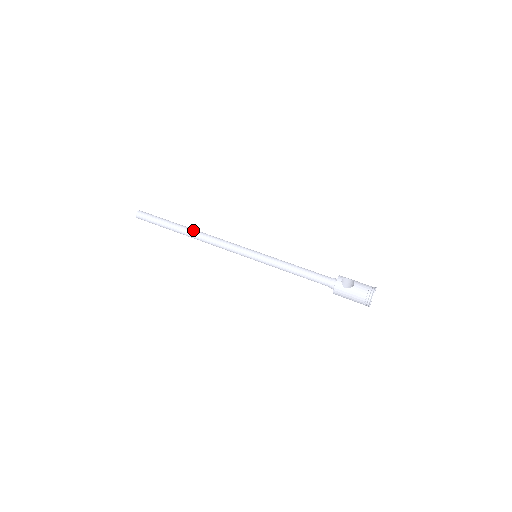
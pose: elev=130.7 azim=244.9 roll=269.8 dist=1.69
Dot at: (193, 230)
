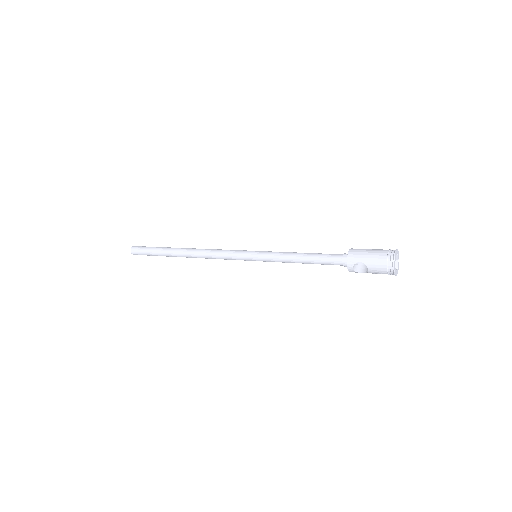
Dot at: occluded
